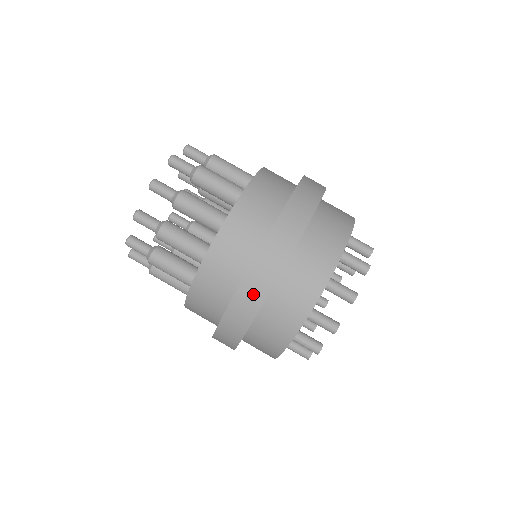
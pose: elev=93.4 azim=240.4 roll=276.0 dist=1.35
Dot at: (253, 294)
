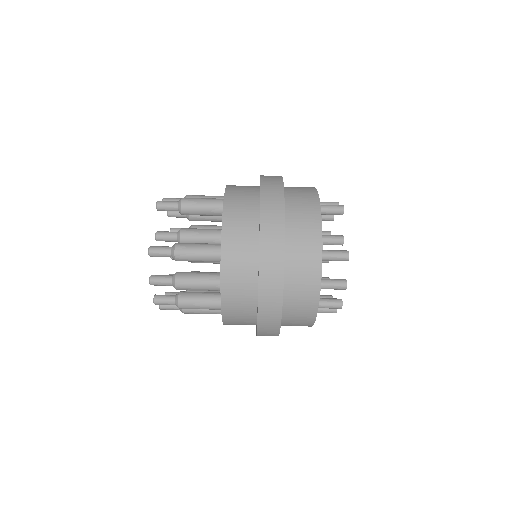
Dot at: occluded
